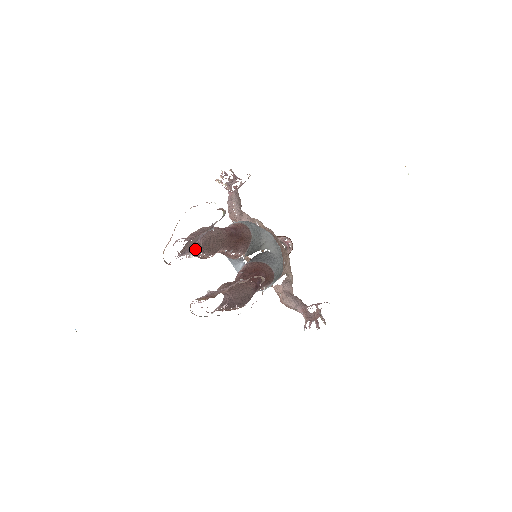
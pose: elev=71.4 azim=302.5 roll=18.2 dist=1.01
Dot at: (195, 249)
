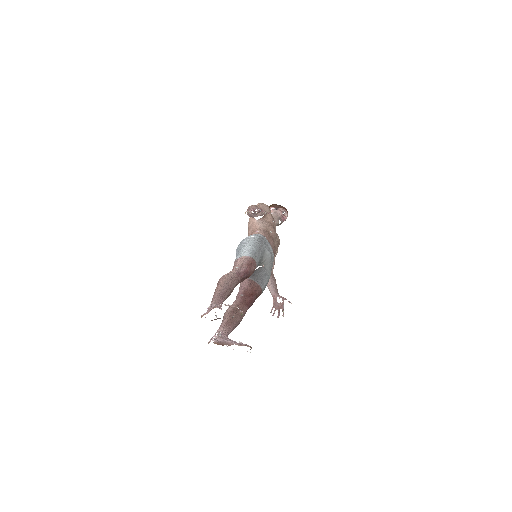
Dot at: occluded
